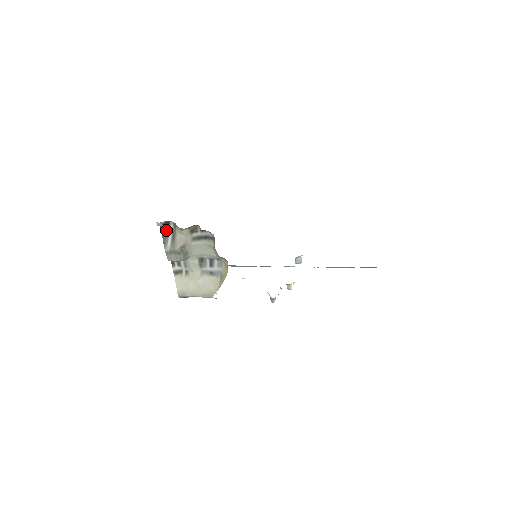
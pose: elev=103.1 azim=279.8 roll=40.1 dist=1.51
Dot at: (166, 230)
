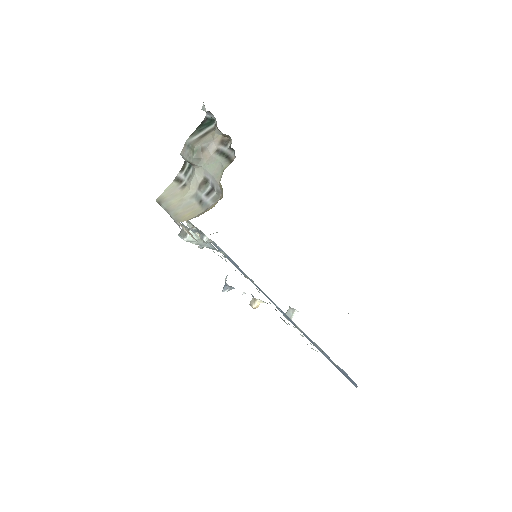
Dot at: (205, 126)
